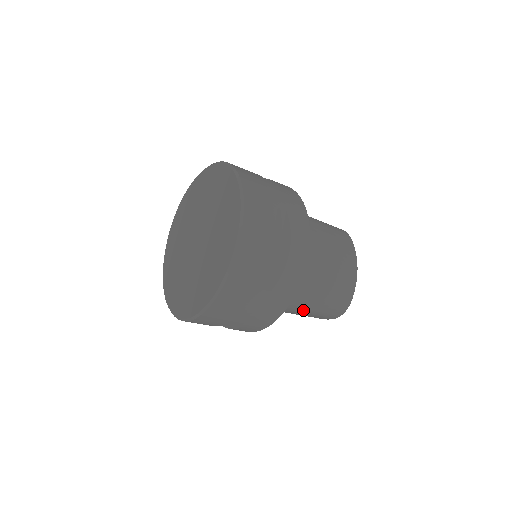
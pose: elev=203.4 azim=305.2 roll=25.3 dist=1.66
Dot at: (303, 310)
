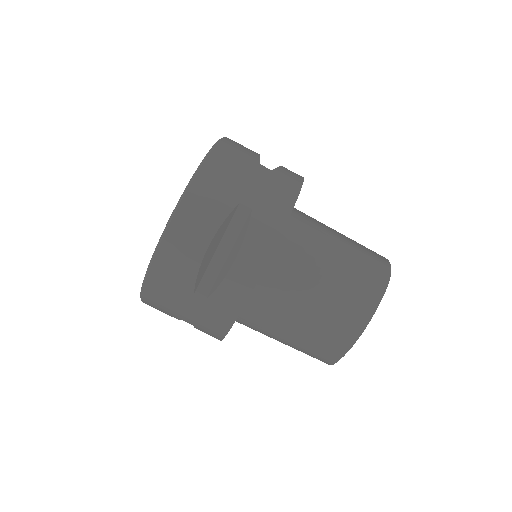
Dot at: (331, 254)
